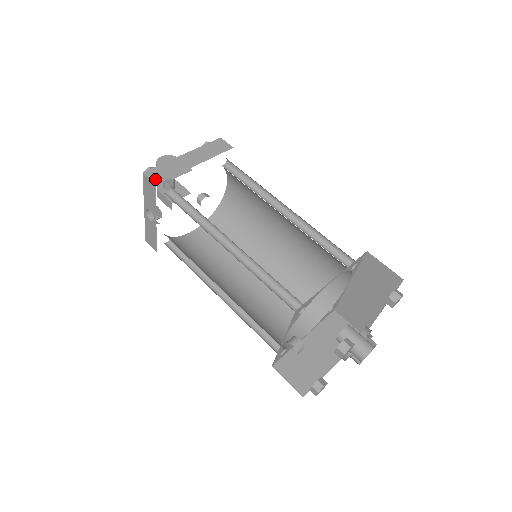
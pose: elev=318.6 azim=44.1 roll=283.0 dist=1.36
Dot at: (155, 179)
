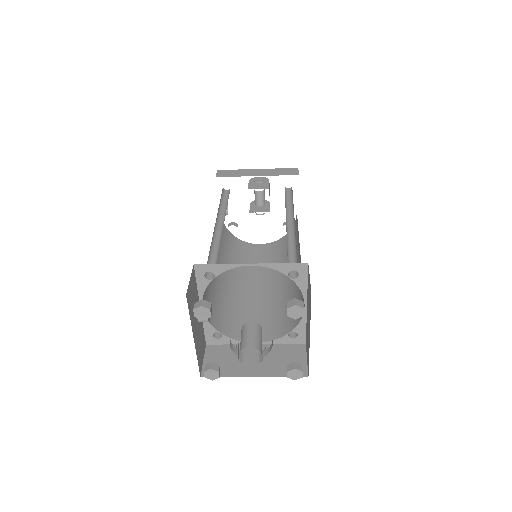
Dot at: (219, 175)
